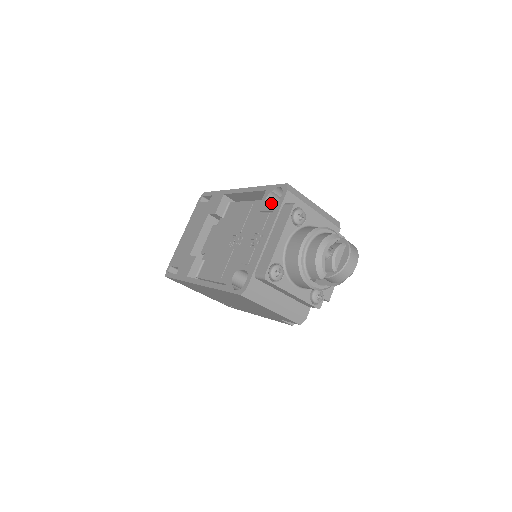
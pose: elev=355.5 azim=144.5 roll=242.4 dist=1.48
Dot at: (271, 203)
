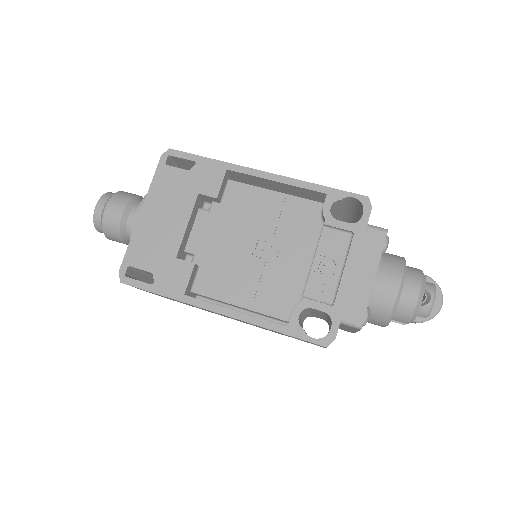
Dot at: occluded
